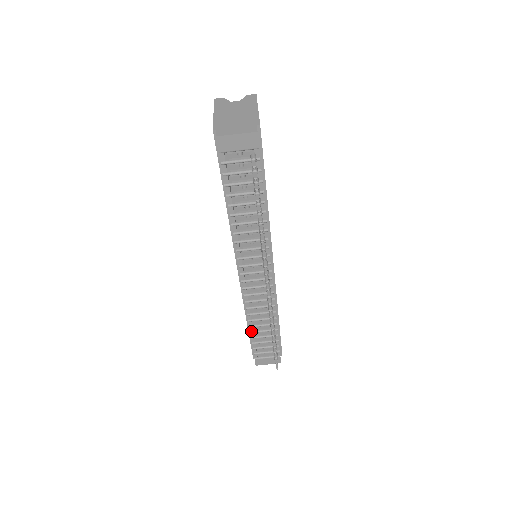
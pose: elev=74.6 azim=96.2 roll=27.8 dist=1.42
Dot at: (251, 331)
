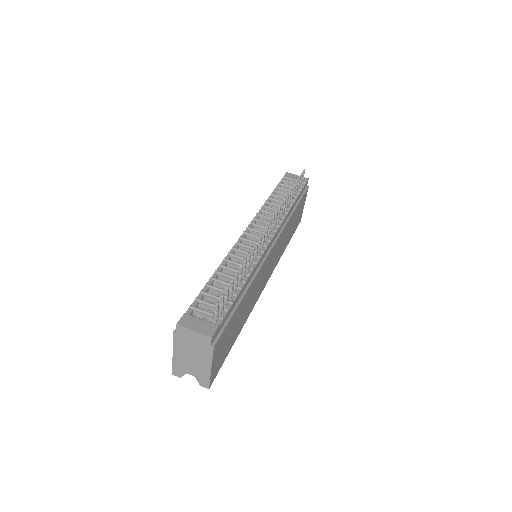
Dot at: (213, 277)
